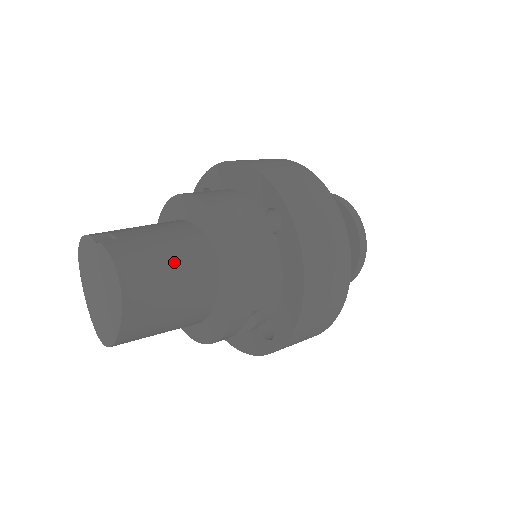
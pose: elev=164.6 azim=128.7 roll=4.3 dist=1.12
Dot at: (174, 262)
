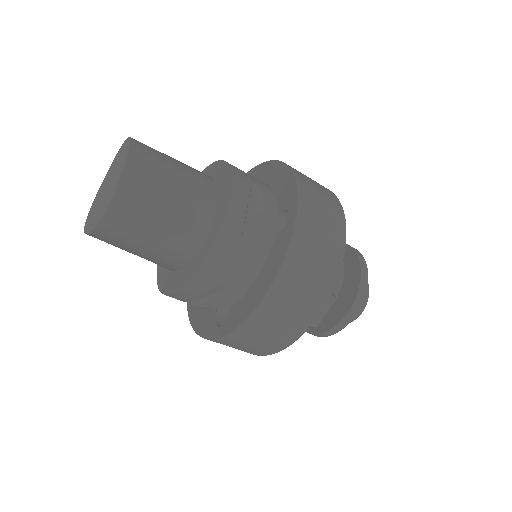
Dot at: occluded
